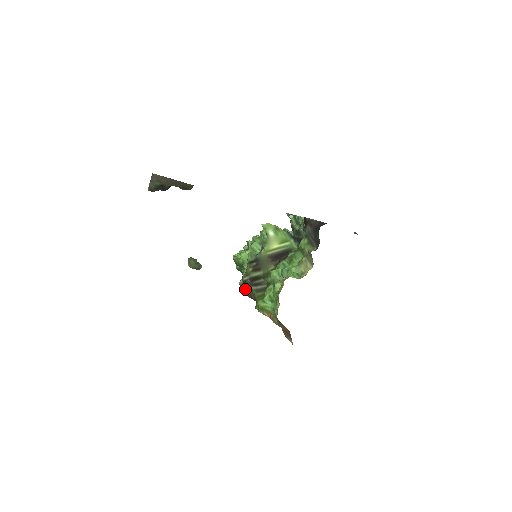
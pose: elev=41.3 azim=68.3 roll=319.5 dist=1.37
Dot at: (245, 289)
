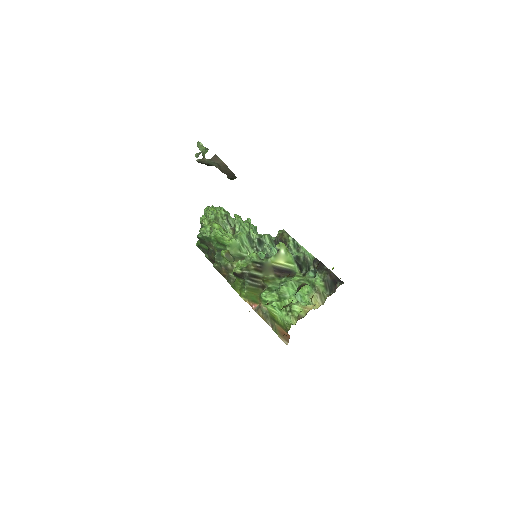
Dot at: (236, 276)
